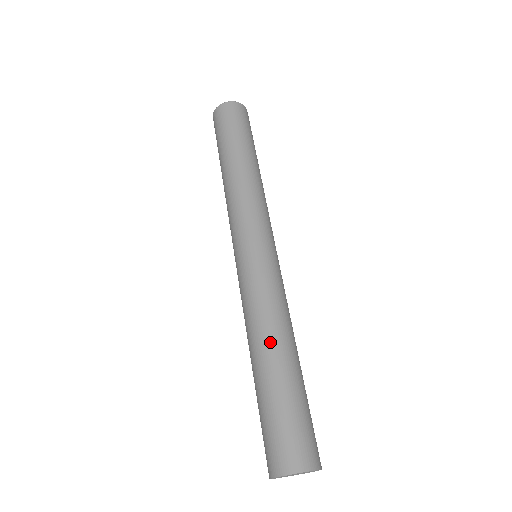
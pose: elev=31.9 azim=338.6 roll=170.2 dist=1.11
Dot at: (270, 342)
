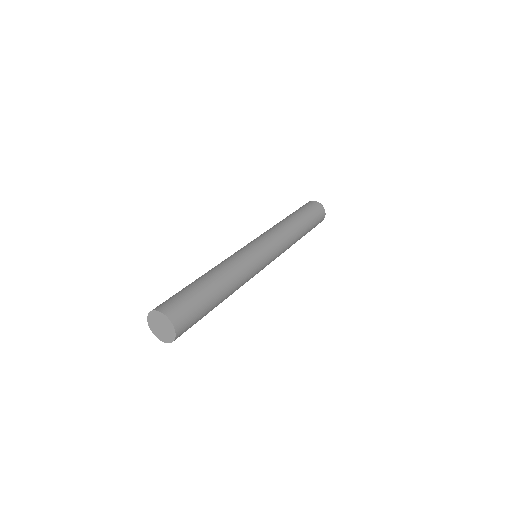
Dot at: (218, 272)
